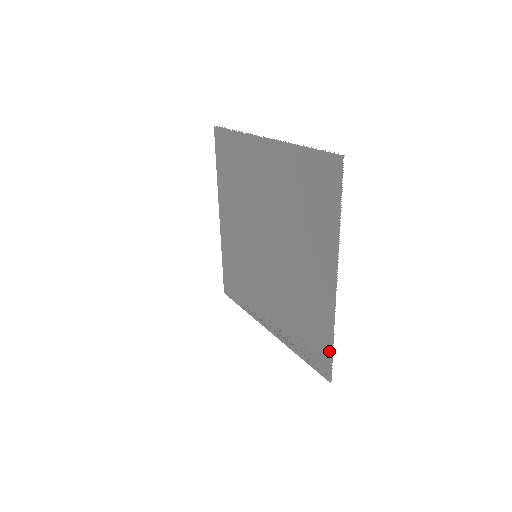
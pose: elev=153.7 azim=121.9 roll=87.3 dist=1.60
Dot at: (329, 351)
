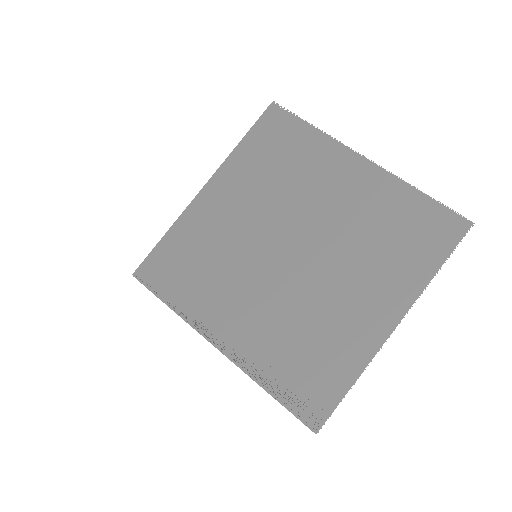
Dot at: (337, 395)
